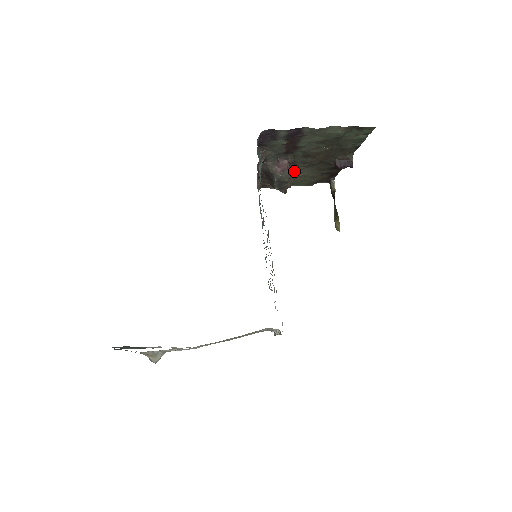
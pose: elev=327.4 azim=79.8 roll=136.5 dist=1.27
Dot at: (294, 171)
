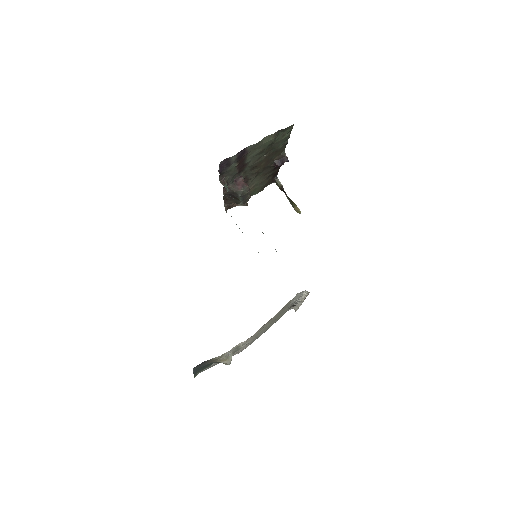
Dot at: (247, 184)
